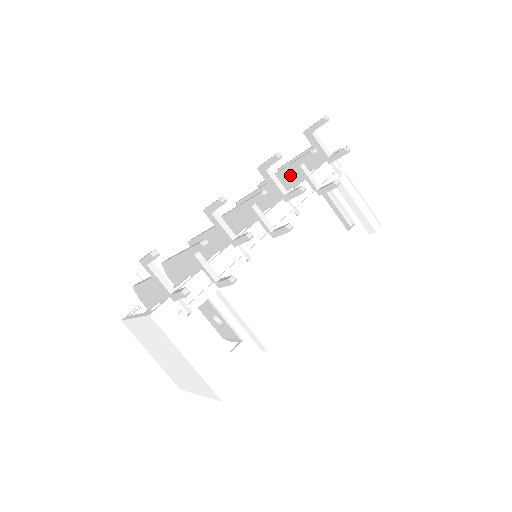
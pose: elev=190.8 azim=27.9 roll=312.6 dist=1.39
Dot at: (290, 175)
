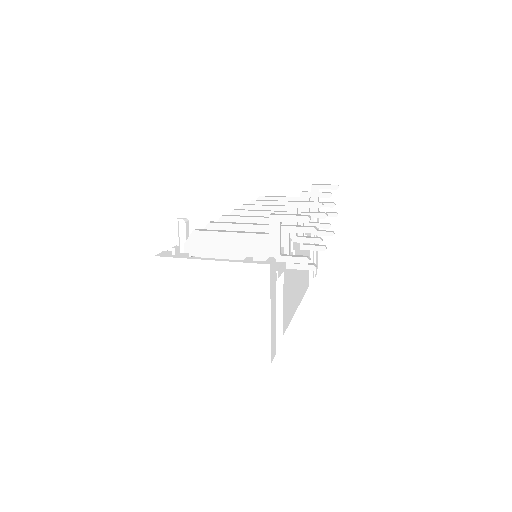
Dot at: occluded
